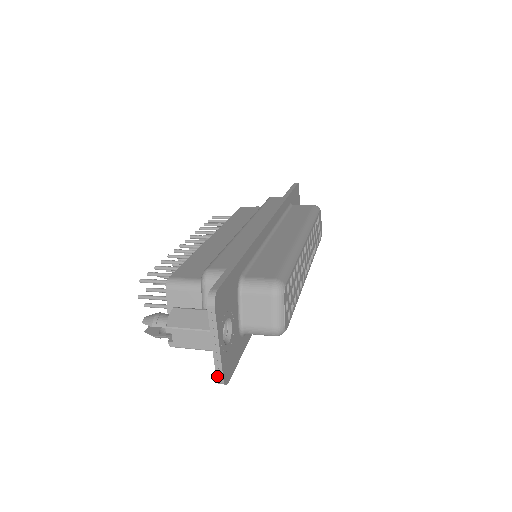
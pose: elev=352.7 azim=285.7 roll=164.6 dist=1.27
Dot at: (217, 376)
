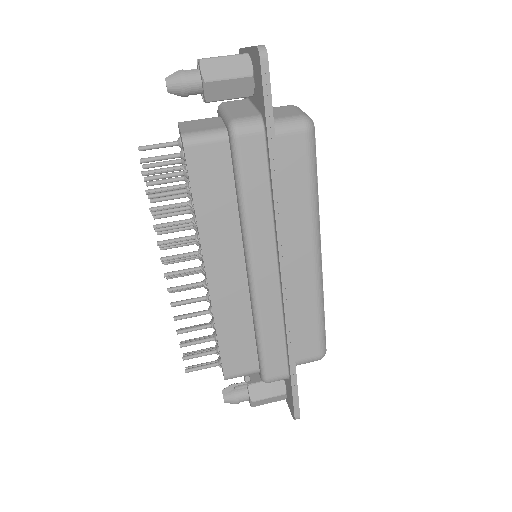
Dot at: occluded
